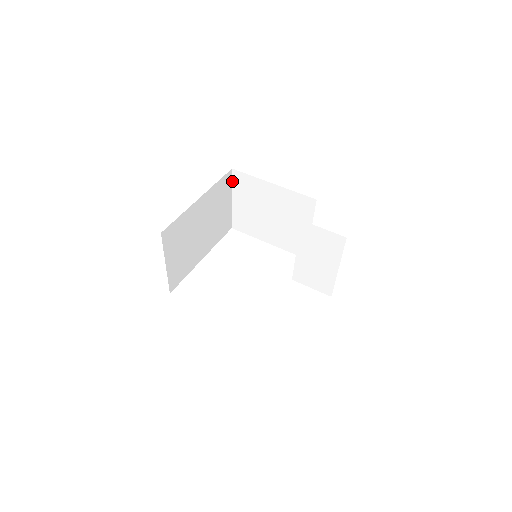
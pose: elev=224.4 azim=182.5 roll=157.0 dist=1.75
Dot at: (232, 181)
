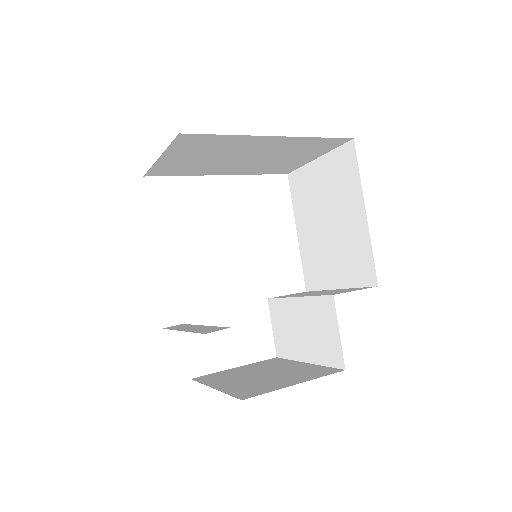
Dot at: (339, 147)
